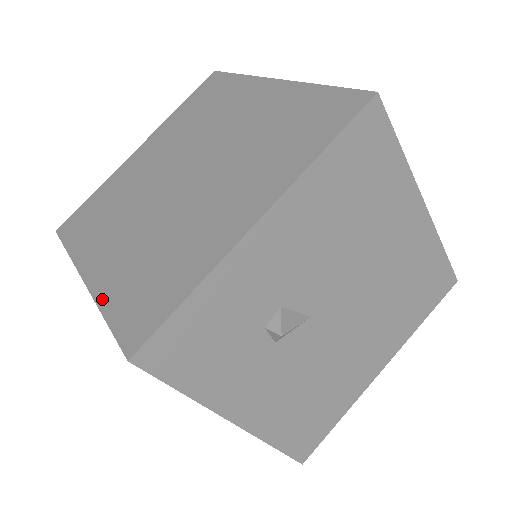
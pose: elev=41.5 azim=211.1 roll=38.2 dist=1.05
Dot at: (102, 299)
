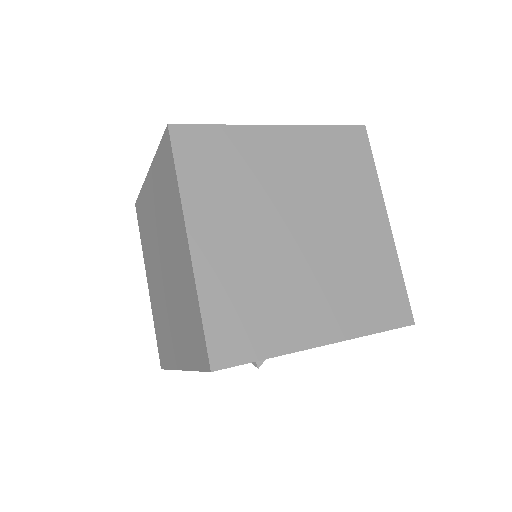
Dot at: (203, 289)
